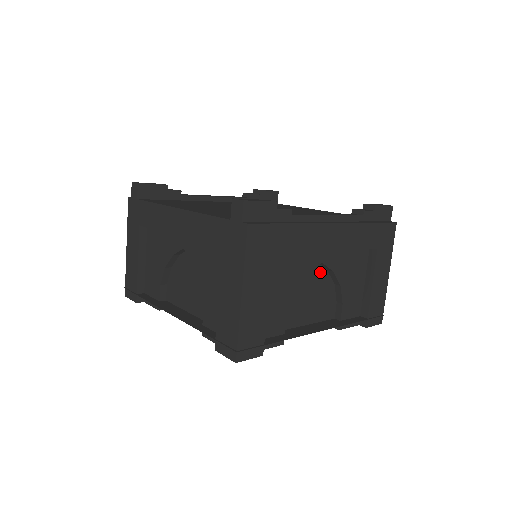
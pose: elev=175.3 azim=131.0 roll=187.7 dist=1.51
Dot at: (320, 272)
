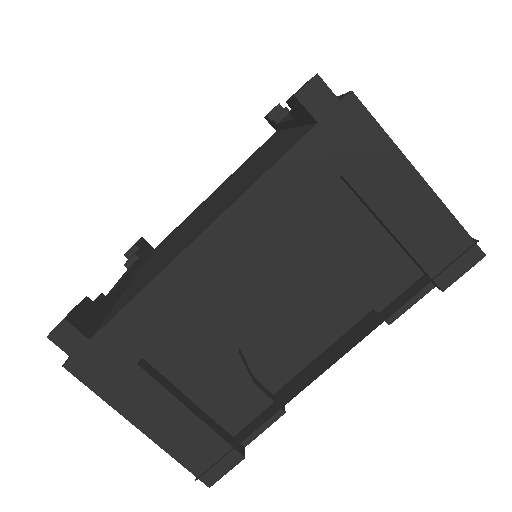
Dot at: occluded
